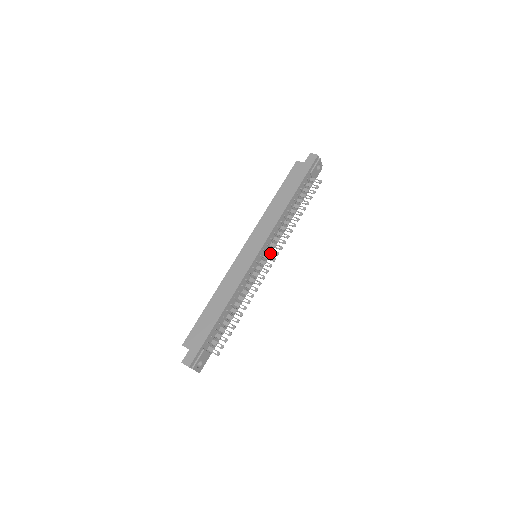
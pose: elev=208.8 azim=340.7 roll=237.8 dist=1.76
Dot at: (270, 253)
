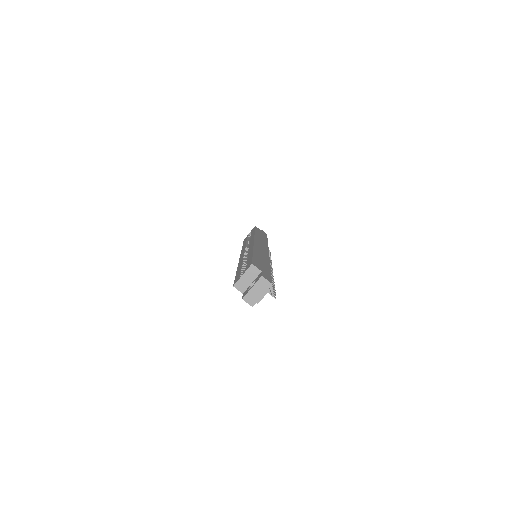
Dot at: occluded
